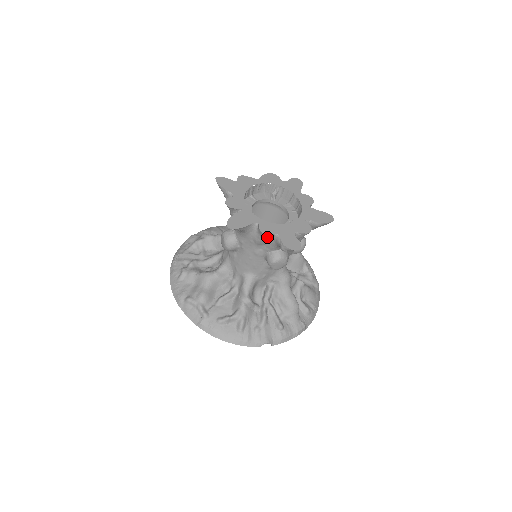
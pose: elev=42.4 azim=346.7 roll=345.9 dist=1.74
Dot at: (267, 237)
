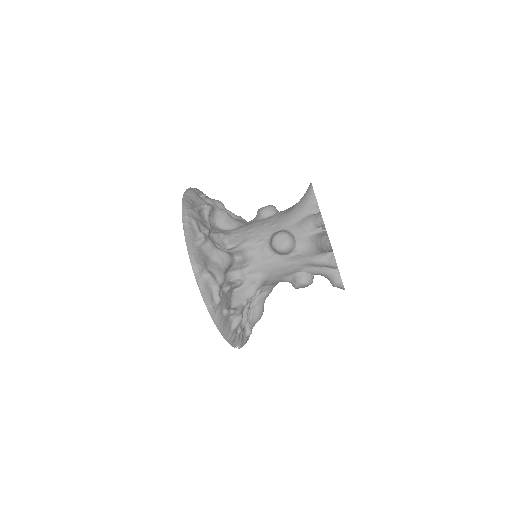
Dot at: (333, 267)
